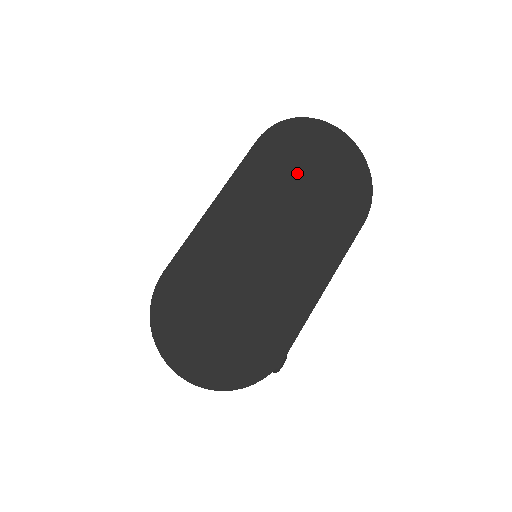
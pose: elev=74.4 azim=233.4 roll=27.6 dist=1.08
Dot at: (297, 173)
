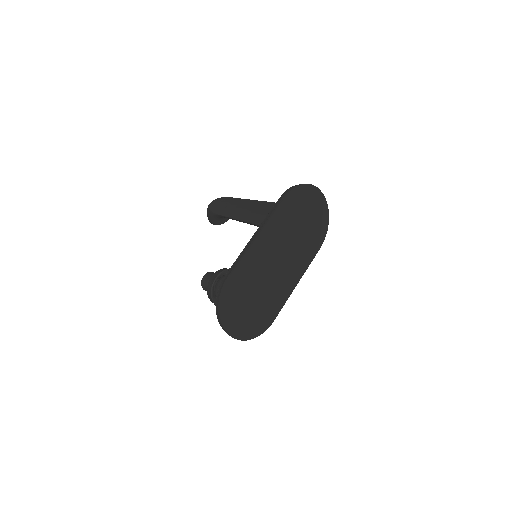
Dot at: (298, 218)
